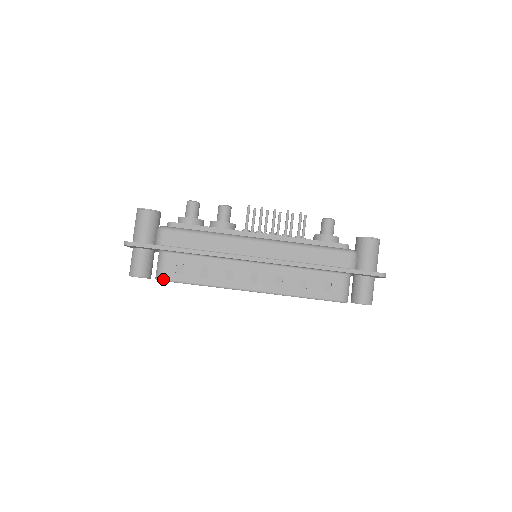
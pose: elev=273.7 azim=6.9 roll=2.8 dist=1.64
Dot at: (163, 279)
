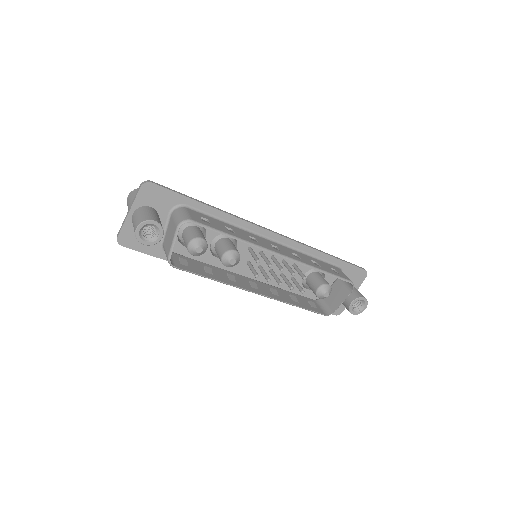
Dot at: (192, 220)
